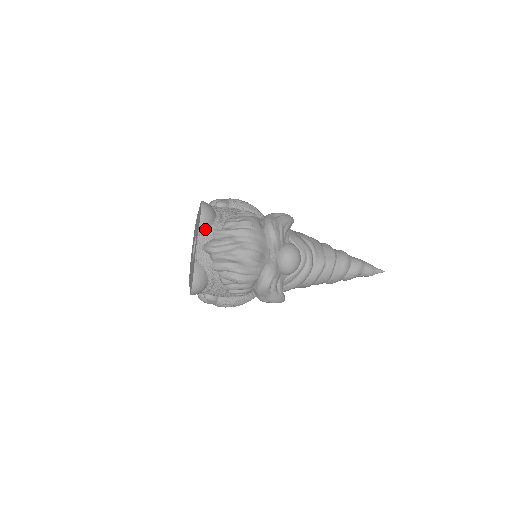
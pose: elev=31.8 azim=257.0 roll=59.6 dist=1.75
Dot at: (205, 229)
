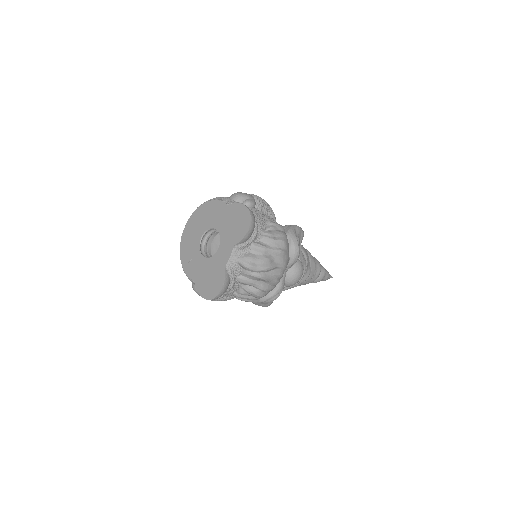
Dot at: (245, 241)
